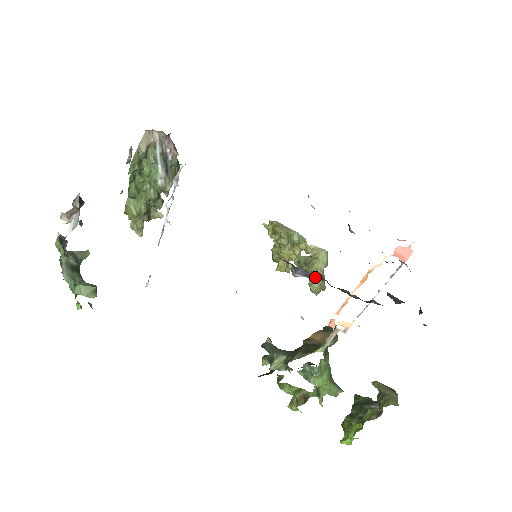
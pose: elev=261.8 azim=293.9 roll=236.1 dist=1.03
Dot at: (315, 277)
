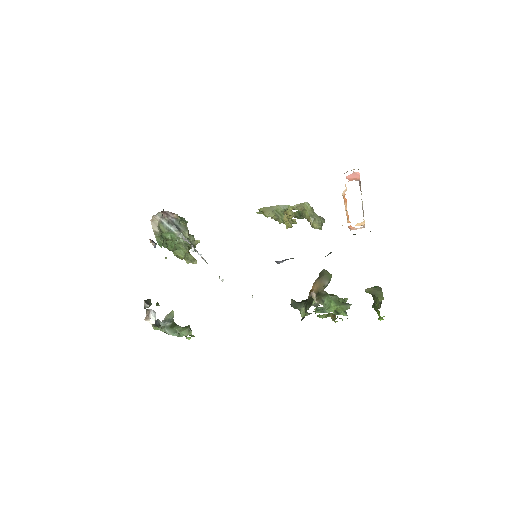
Dot at: occluded
